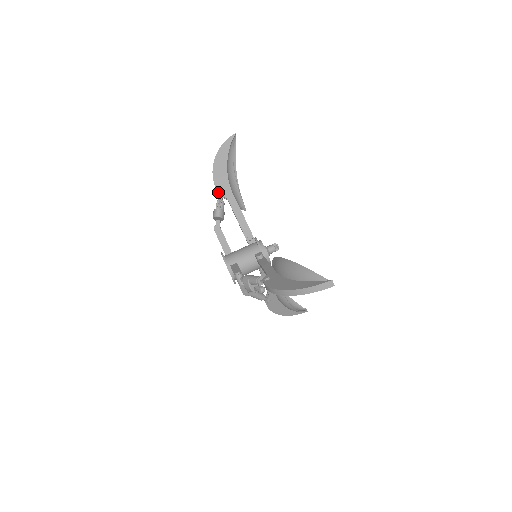
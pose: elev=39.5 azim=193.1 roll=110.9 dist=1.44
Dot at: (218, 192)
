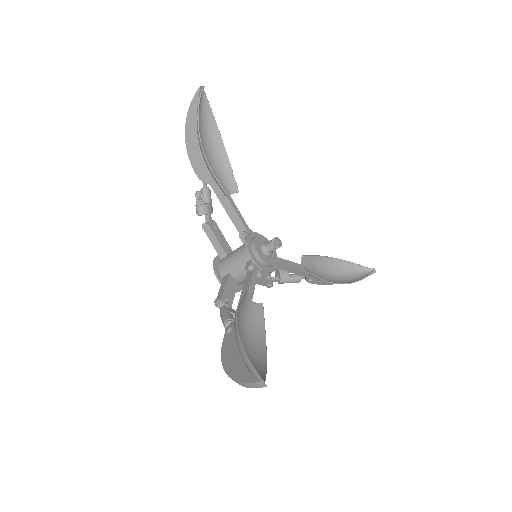
Dot at: occluded
